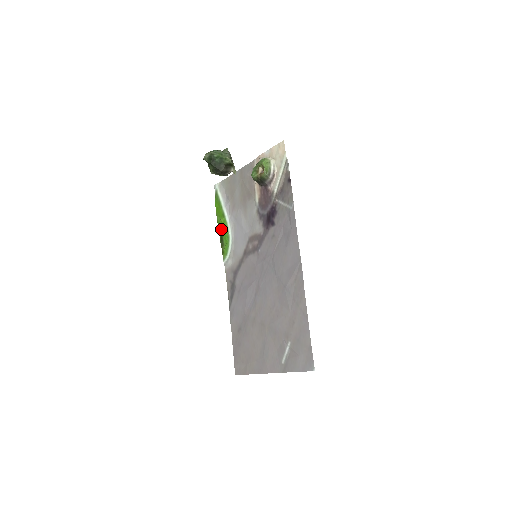
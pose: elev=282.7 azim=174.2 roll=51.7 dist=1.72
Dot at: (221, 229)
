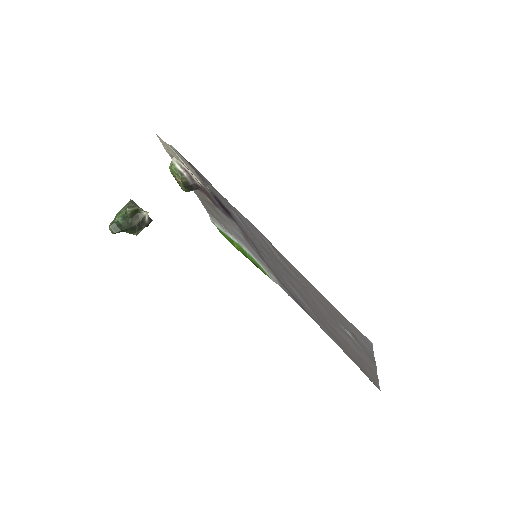
Dot at: (243, 254)
